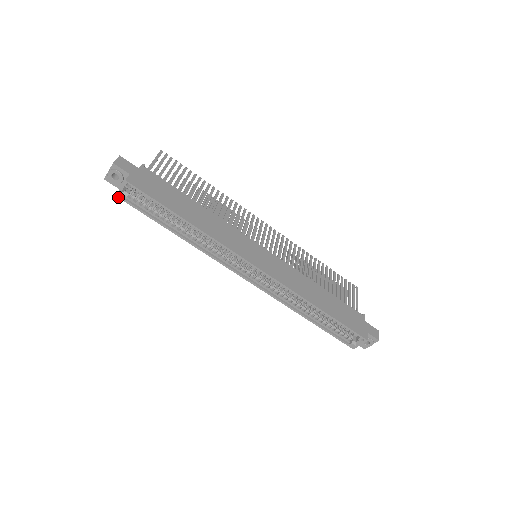
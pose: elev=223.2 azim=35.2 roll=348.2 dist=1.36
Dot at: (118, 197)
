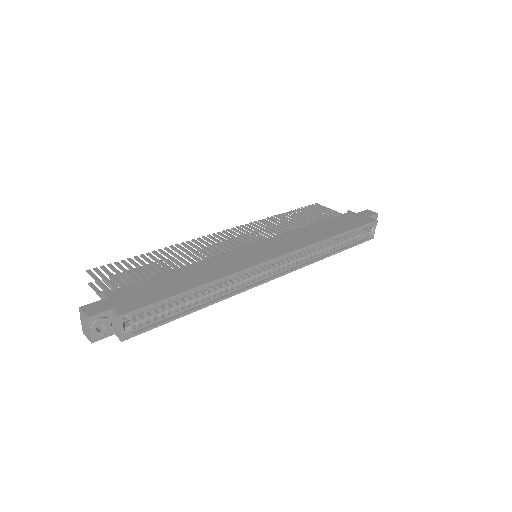
Dot at: occluded
